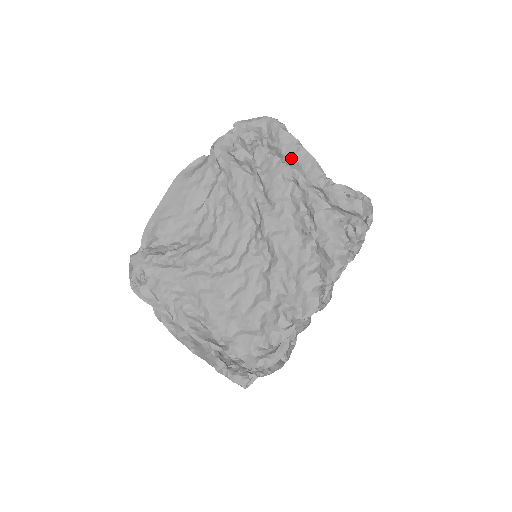
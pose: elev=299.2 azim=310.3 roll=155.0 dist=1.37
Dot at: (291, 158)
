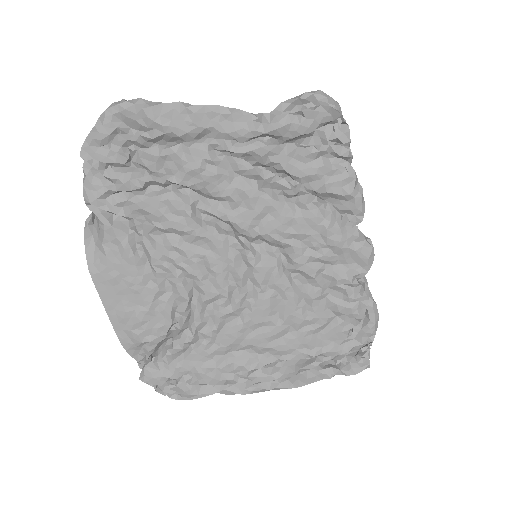
Dot at: (193, 132)
